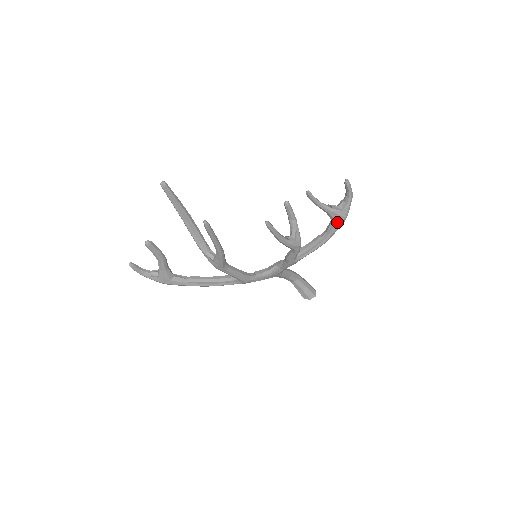
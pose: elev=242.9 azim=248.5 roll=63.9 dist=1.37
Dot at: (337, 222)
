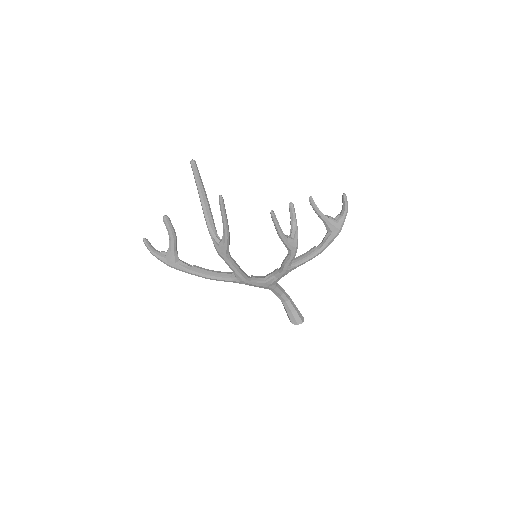
Dot at: (332, 233)
